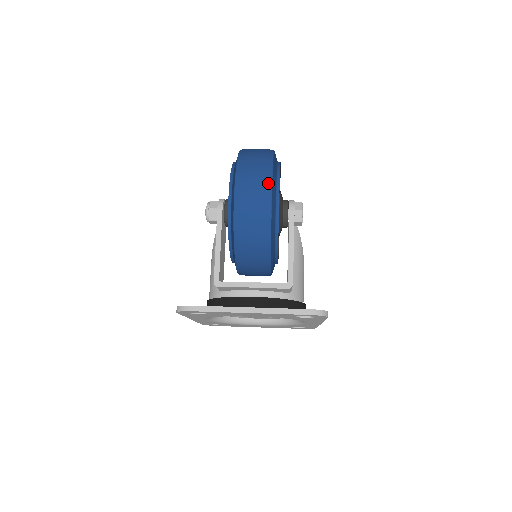
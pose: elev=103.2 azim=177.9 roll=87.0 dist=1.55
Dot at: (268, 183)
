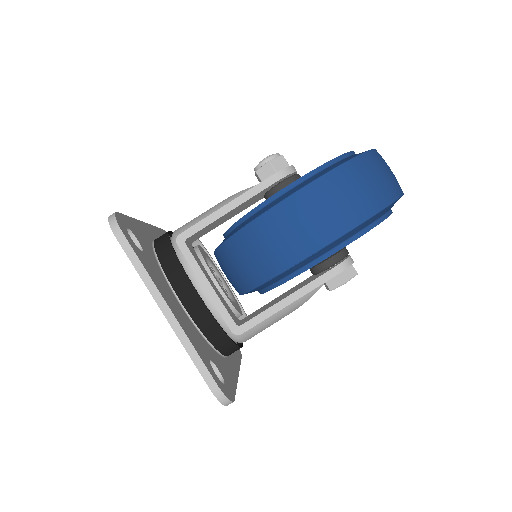
Dot at: (343, 227)
